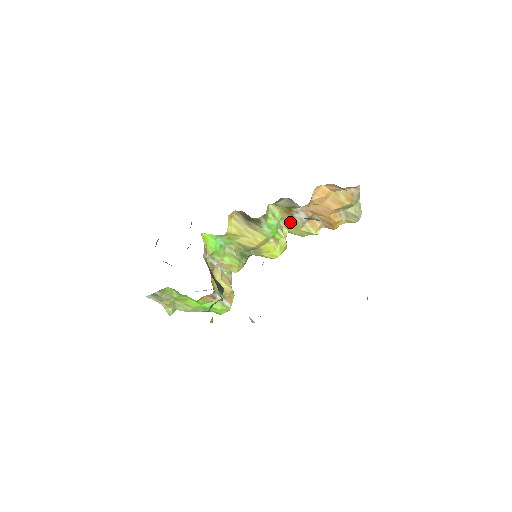
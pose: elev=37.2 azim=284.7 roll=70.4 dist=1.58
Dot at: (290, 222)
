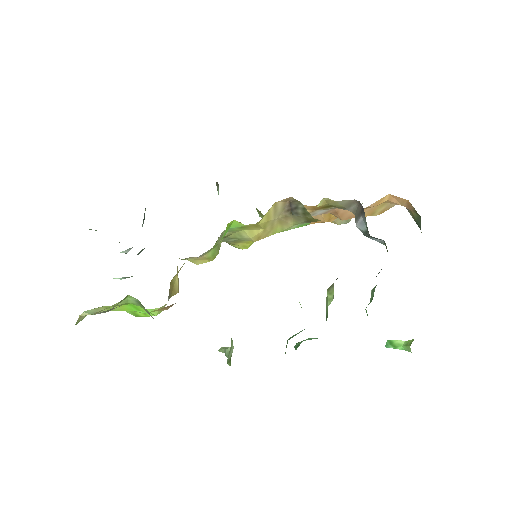
Dot at: occluded
